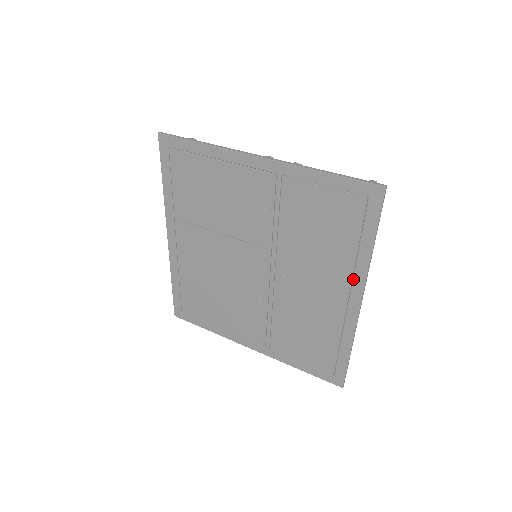
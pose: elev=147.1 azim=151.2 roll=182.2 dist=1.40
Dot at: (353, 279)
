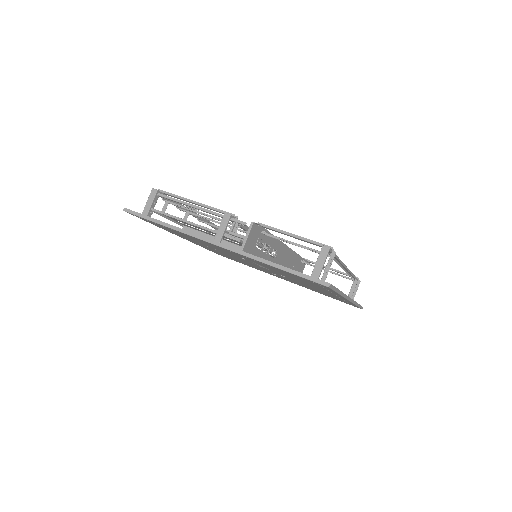
Dot at: occluded
